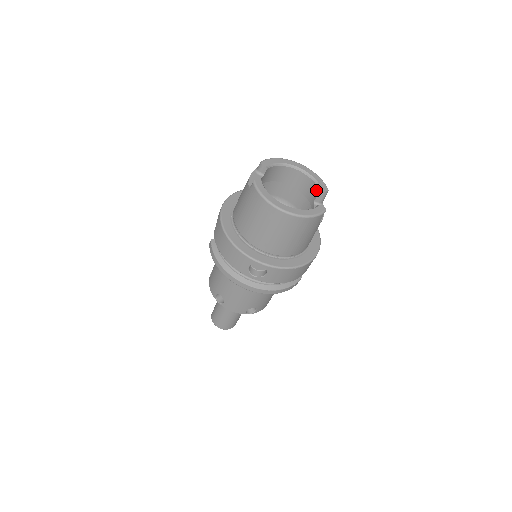
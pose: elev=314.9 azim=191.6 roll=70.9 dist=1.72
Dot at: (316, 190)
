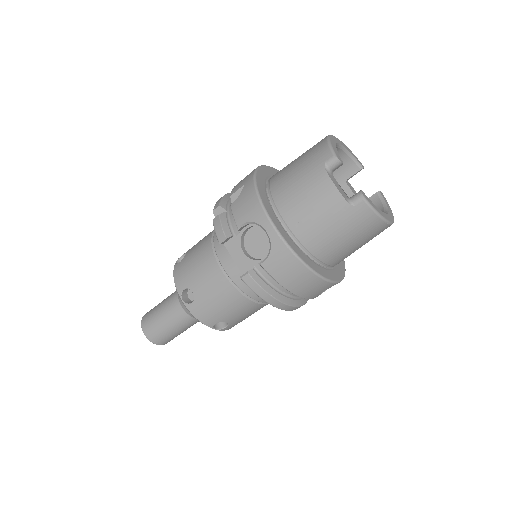
Dot at: (353, 167)
